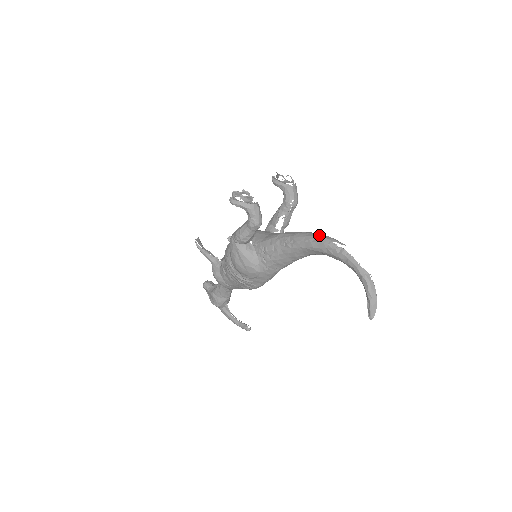
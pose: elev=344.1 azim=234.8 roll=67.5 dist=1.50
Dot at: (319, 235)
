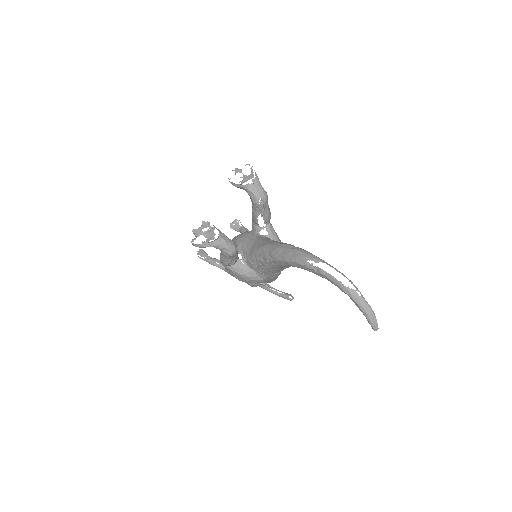
Dot at: (293, 252)
